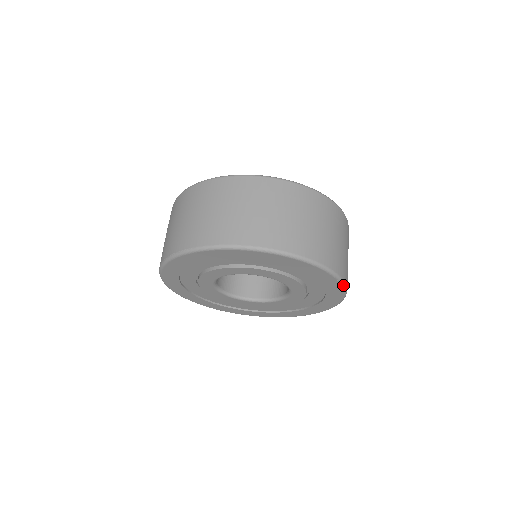
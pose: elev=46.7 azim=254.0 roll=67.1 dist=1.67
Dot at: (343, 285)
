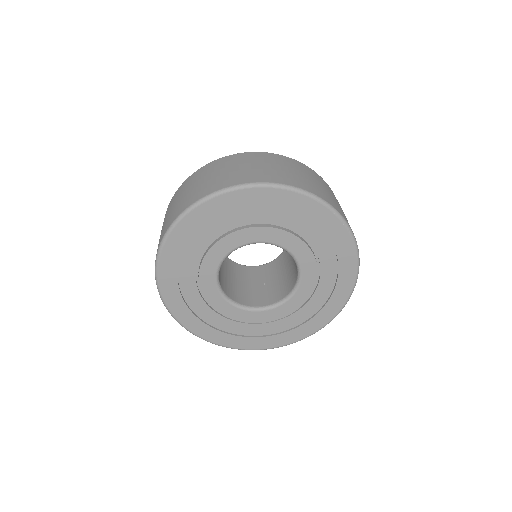
Dot at: (329, 207)
